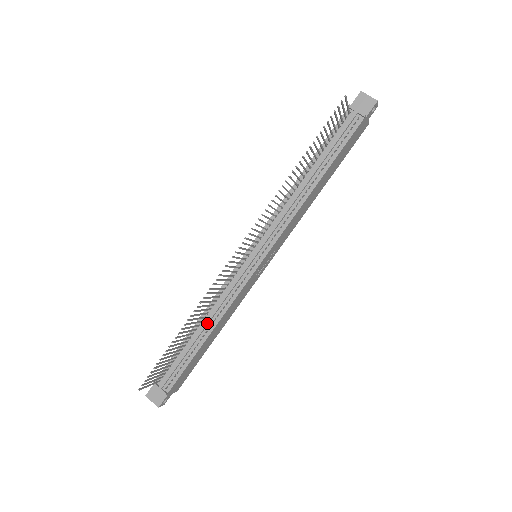
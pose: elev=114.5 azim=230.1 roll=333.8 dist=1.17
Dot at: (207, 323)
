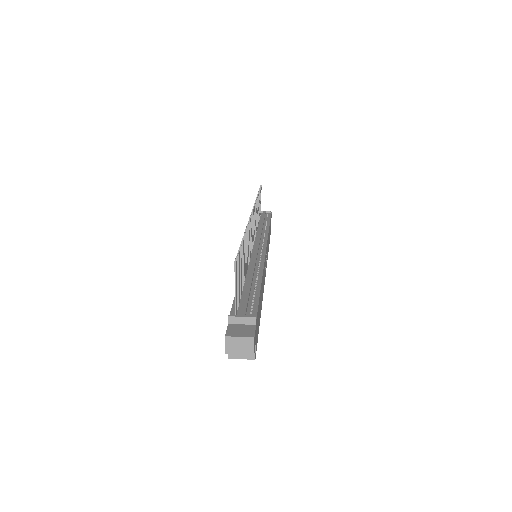
Dot at: (253, 272)
